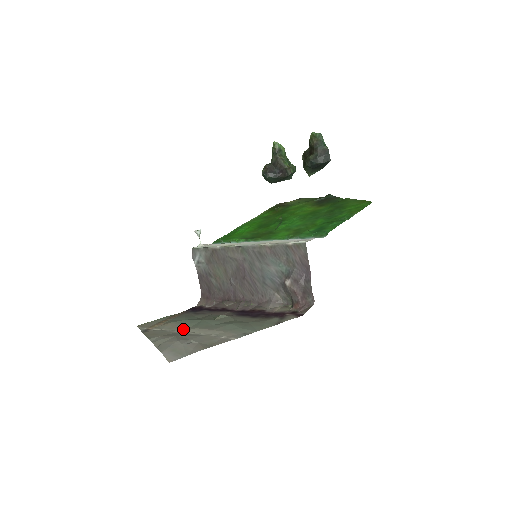
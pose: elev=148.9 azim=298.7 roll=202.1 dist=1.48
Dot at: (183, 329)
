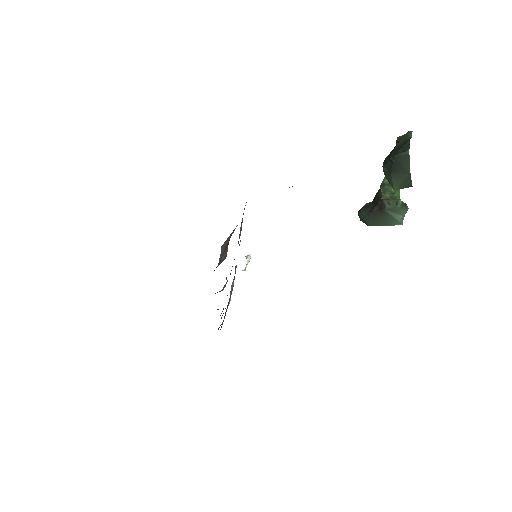
Dot at: occluded
